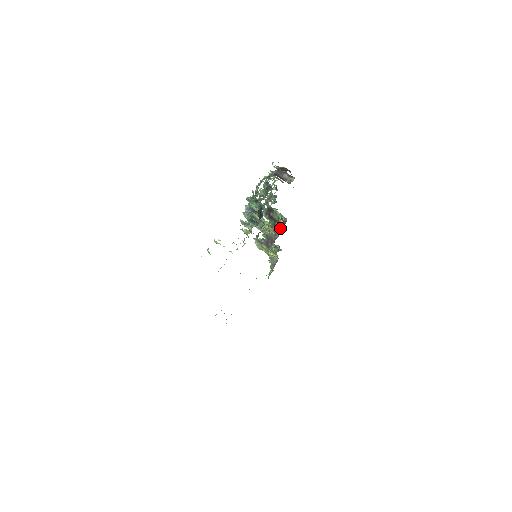
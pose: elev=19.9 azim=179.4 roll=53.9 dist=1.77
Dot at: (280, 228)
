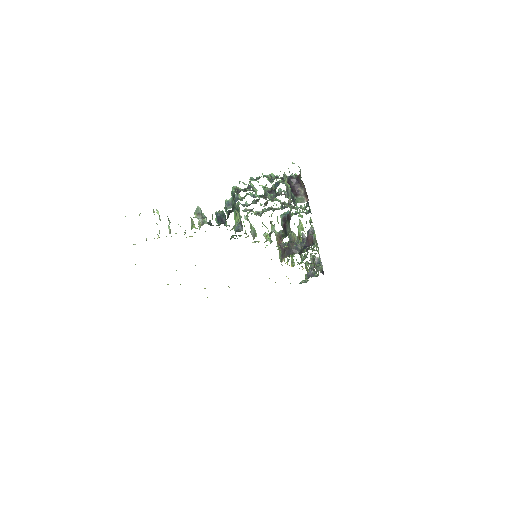
Dot at: occluded
